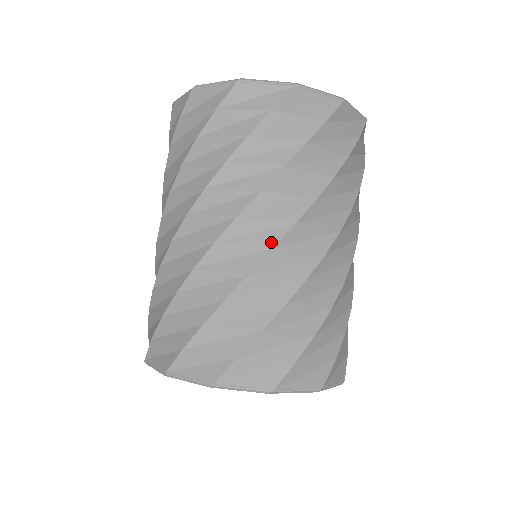
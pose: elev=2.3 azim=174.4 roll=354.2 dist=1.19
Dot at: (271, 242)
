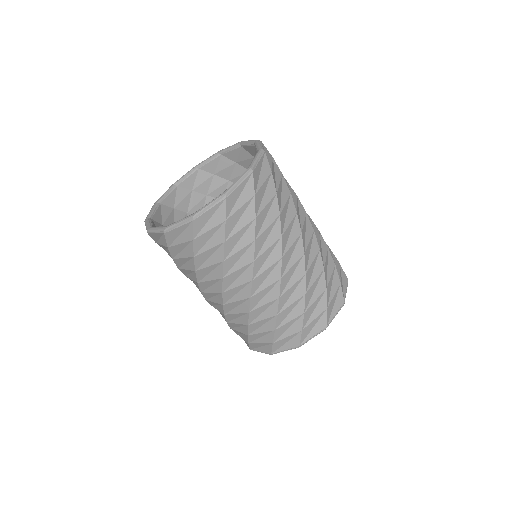
Dot at: (247, 295)
